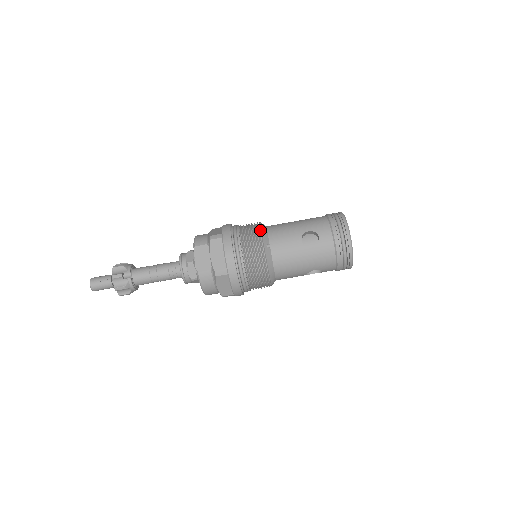
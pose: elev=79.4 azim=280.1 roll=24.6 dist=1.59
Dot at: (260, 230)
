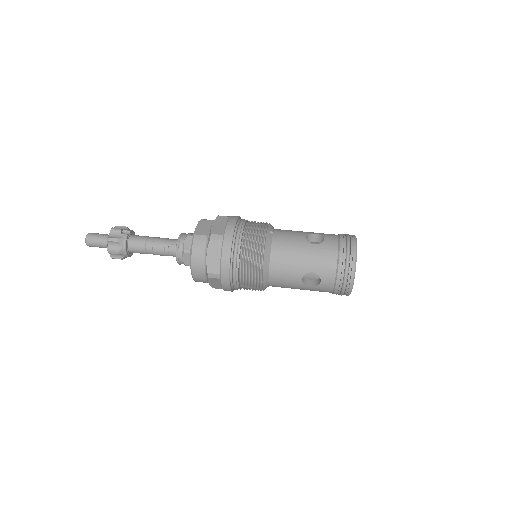
Dot at: occluded
